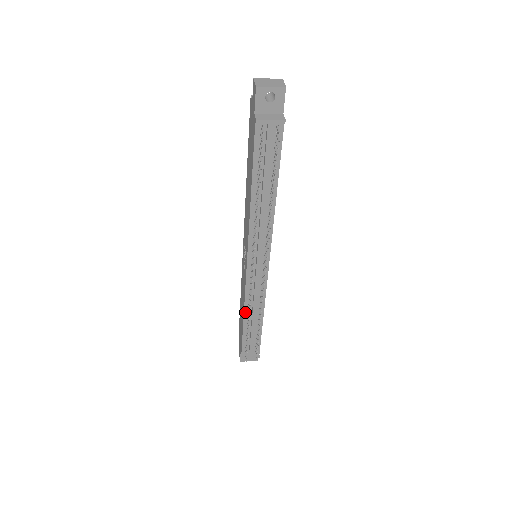
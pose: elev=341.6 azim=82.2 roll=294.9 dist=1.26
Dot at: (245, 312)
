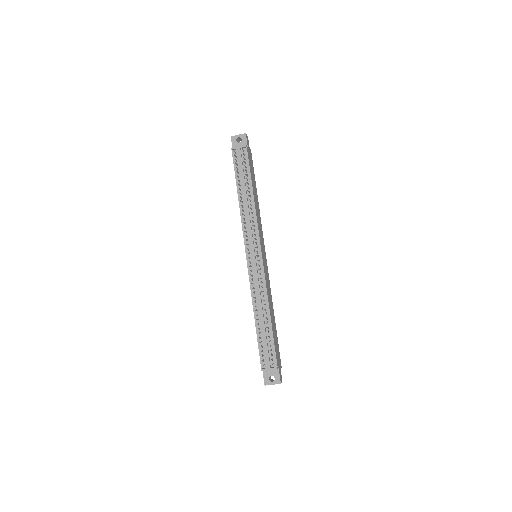
Dot at: (254, 307)
